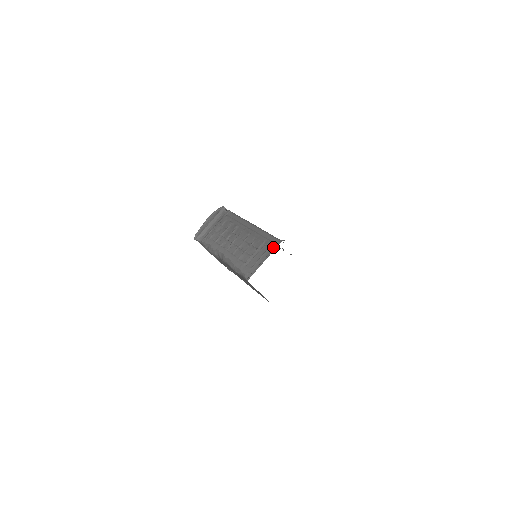
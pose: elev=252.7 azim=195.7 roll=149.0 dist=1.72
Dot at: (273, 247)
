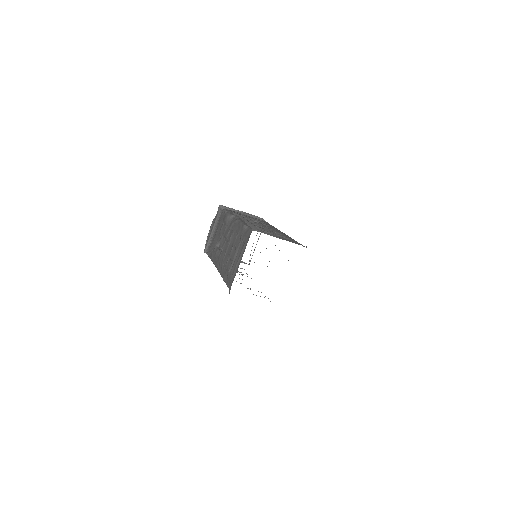
Dot at: (298, 243)
